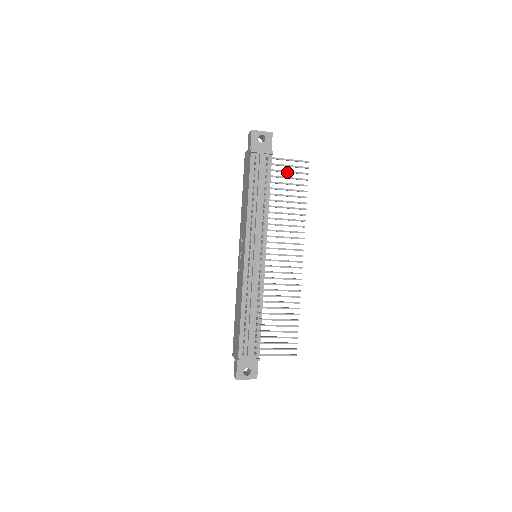
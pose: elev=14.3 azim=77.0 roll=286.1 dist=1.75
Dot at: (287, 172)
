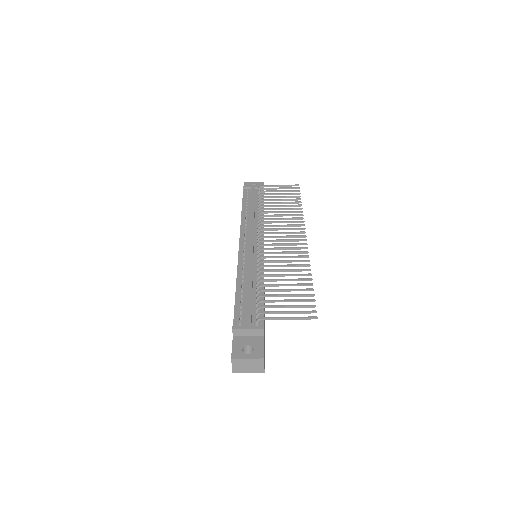
Dot at: (278, 191)
